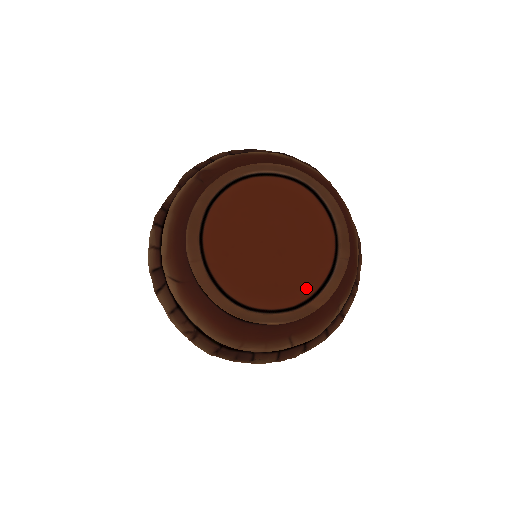
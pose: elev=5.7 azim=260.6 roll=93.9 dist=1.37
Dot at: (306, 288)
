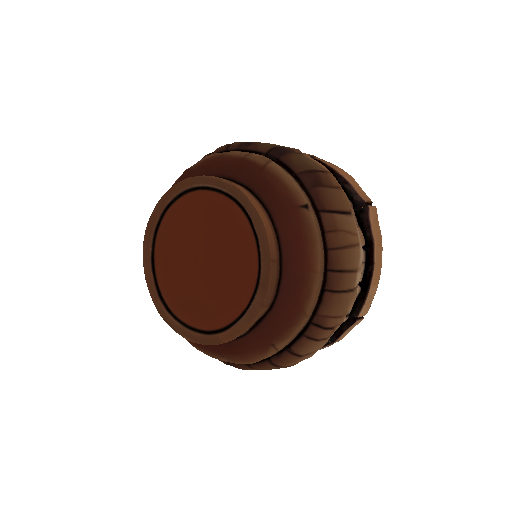
Dot at: (220, 318)
